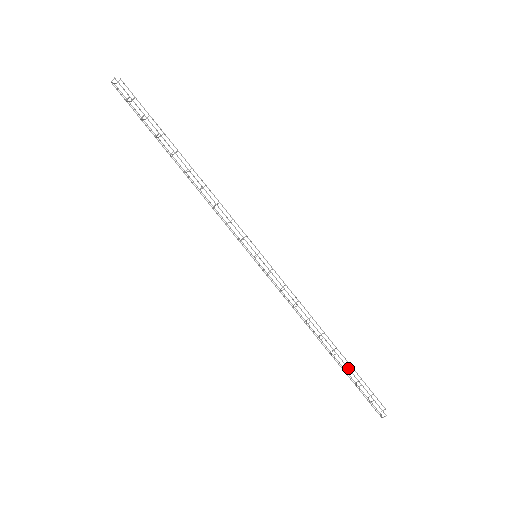
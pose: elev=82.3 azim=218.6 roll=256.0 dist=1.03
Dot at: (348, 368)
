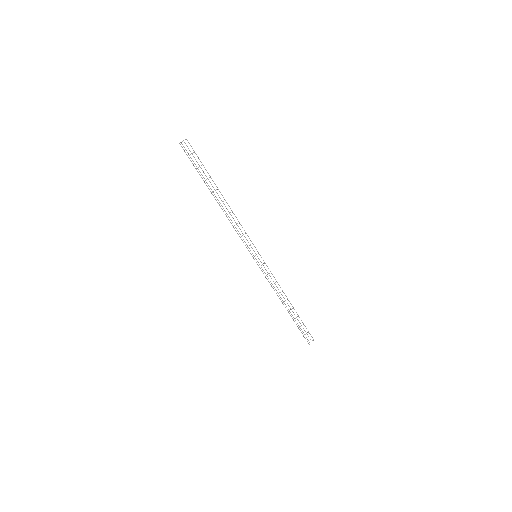
Dot at: (294, 321)
